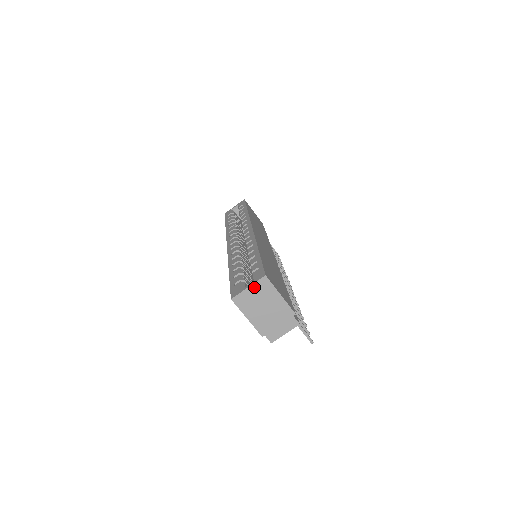
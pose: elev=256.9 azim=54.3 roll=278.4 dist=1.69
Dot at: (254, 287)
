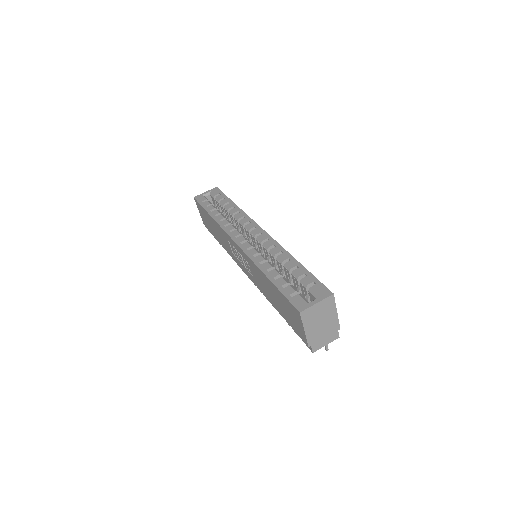
Dot at: (321, 303)
